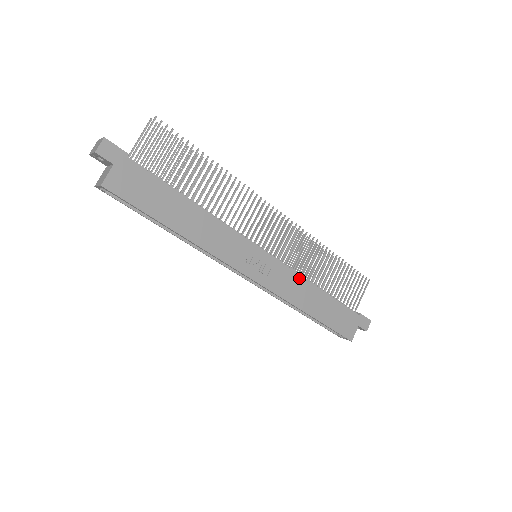
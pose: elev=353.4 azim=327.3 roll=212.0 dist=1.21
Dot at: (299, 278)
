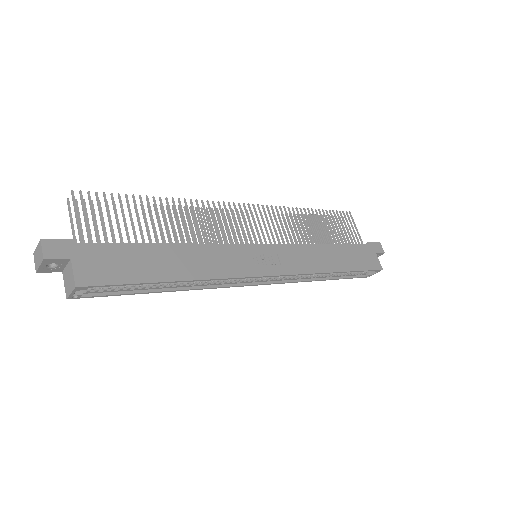
Dot at: (304, 247)
